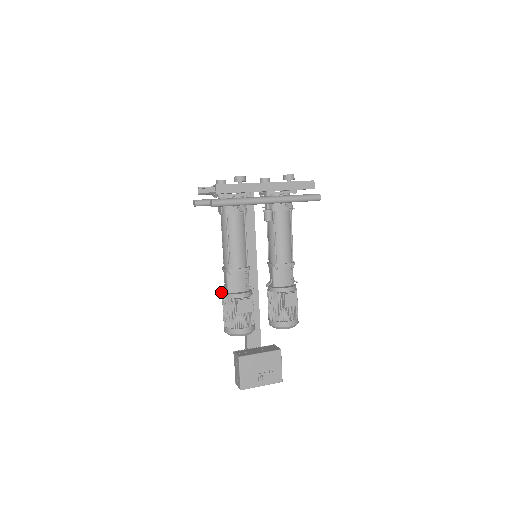
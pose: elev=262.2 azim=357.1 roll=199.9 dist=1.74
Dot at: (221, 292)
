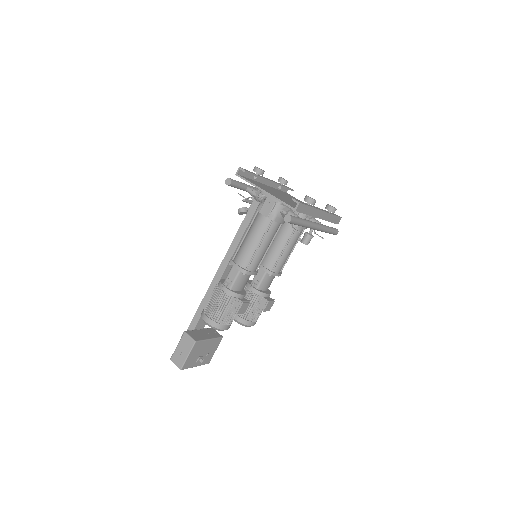
Dot at: (225, 287)
